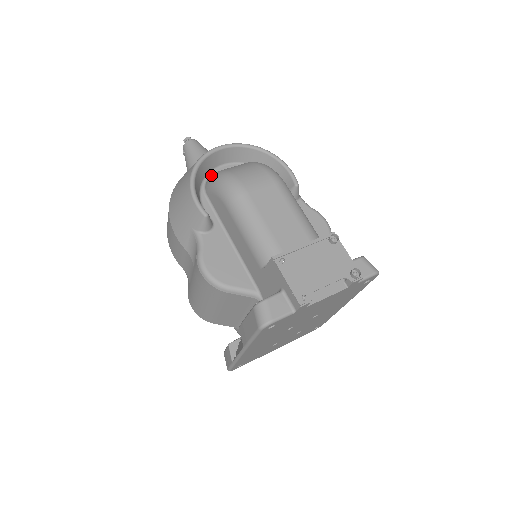
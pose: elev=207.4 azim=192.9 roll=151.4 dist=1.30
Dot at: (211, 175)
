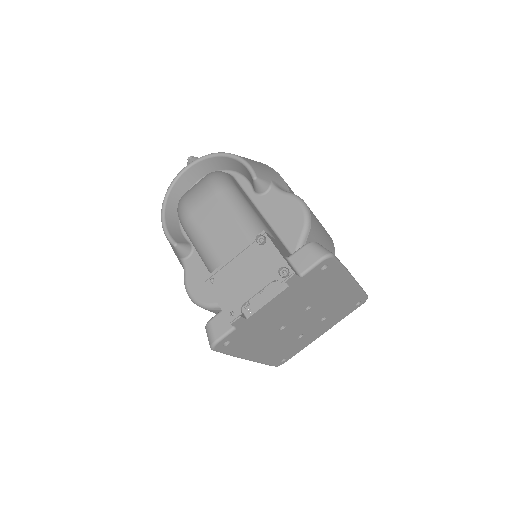
Dot at: occluded
